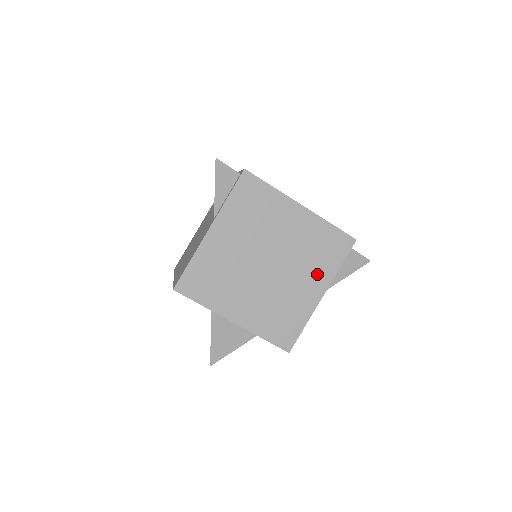
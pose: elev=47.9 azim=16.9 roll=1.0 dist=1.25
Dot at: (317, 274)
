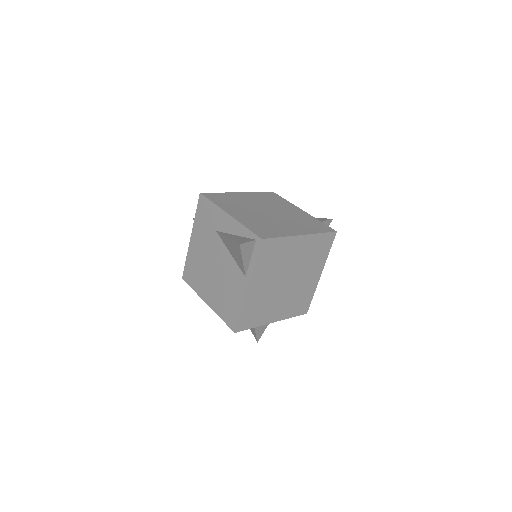
Dot at: (316, 266)
